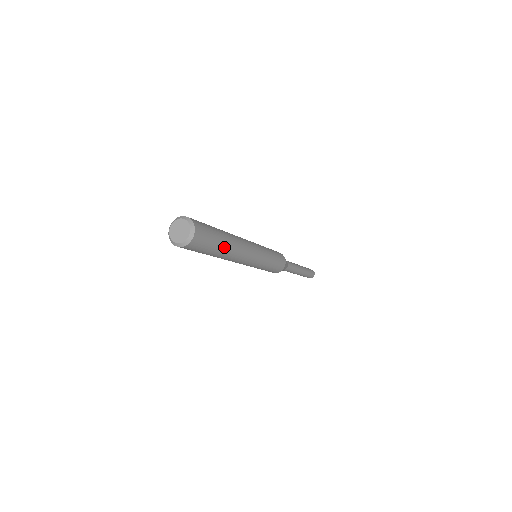
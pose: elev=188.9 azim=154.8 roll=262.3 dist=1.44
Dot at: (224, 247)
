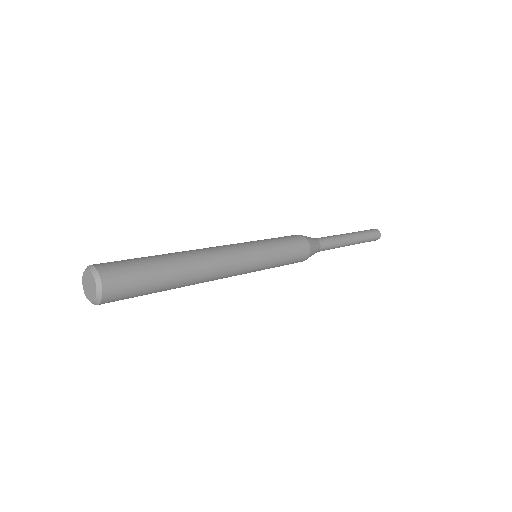
Dot at: occluded
